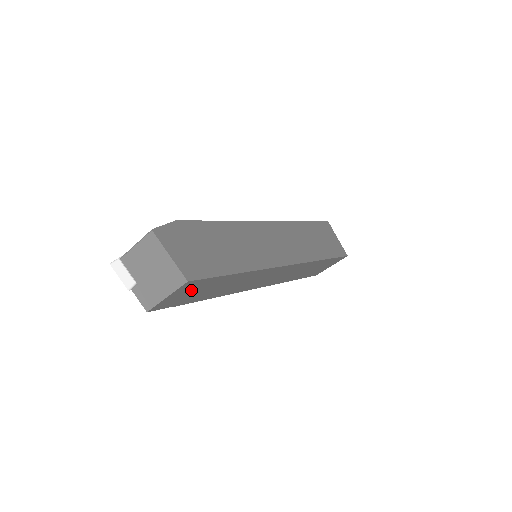
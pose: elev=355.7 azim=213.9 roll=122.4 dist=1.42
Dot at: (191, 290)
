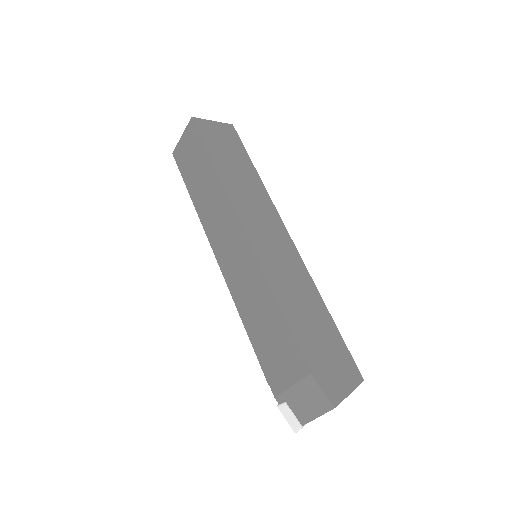
Dot at: occluded
